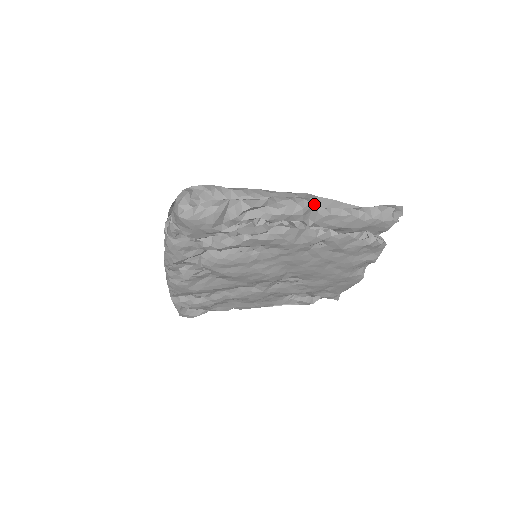
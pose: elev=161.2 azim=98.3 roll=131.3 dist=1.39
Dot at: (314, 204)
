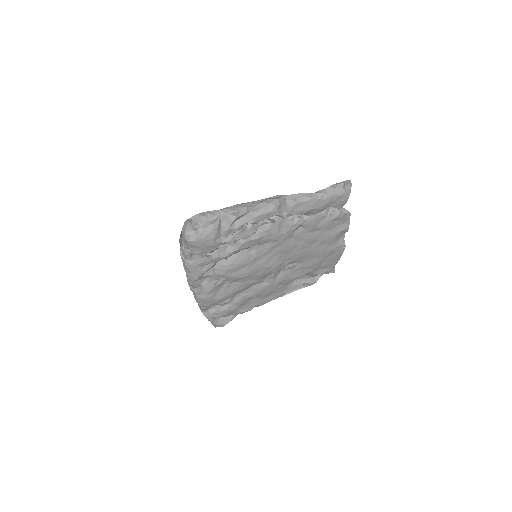
Dot at: (282, 200)
